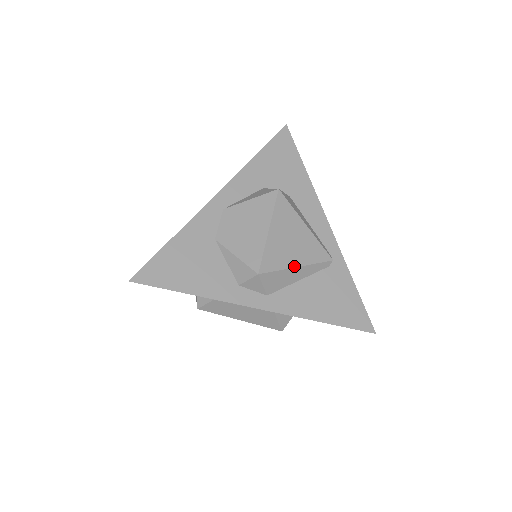
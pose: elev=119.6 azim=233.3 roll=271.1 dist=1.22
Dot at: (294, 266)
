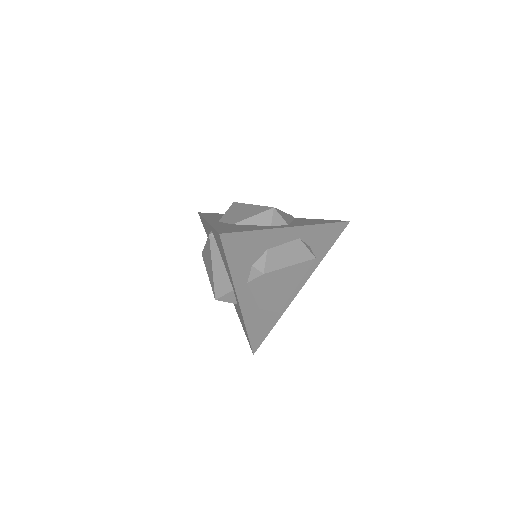
Dot at: (282, 211)
